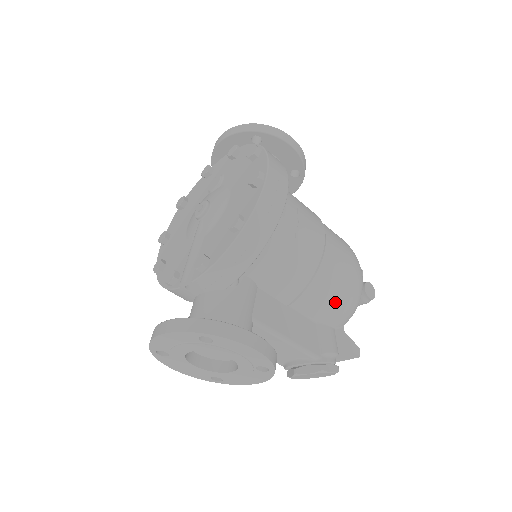
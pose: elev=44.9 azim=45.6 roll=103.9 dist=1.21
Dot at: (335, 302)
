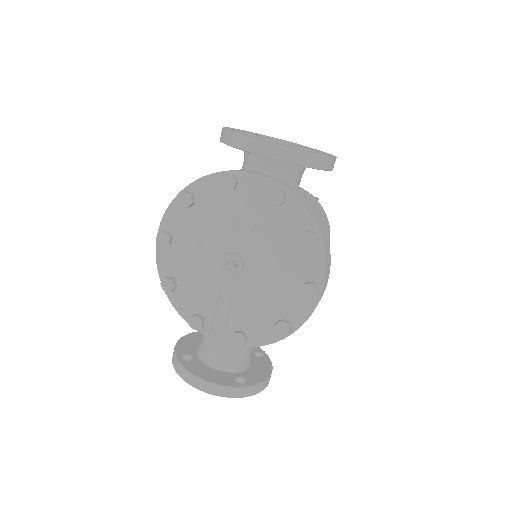
Dot at: occluded
